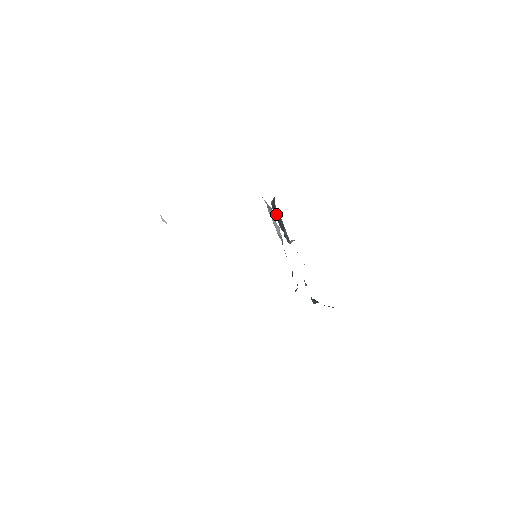
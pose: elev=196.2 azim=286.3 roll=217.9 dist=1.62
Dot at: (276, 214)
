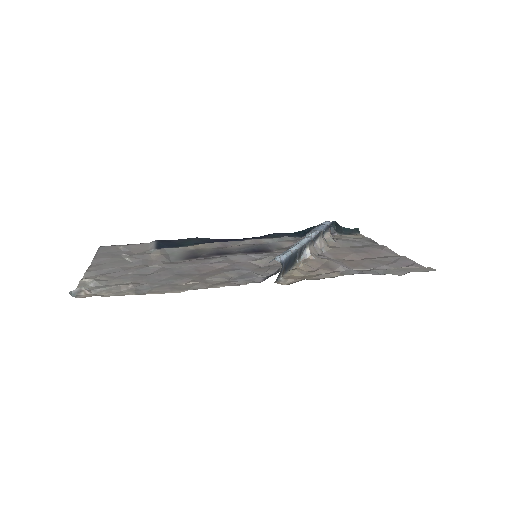
Dot at: (283, 272)
